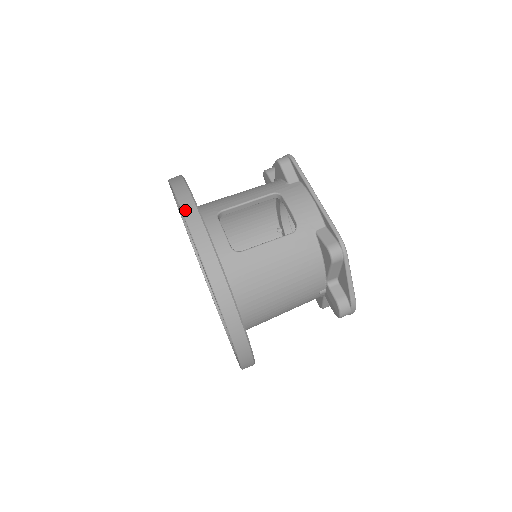
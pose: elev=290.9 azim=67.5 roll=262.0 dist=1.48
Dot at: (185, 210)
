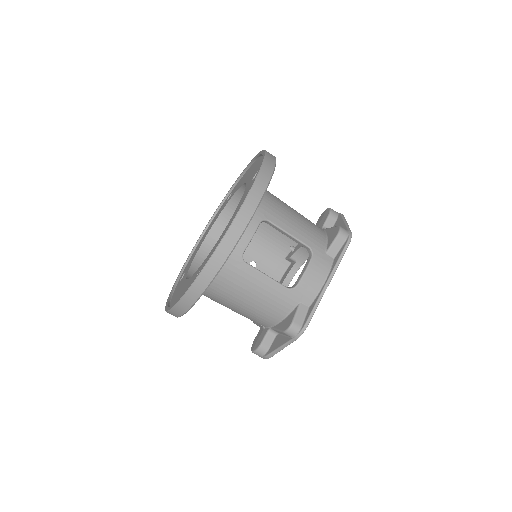
Dot at: (244, 208)
